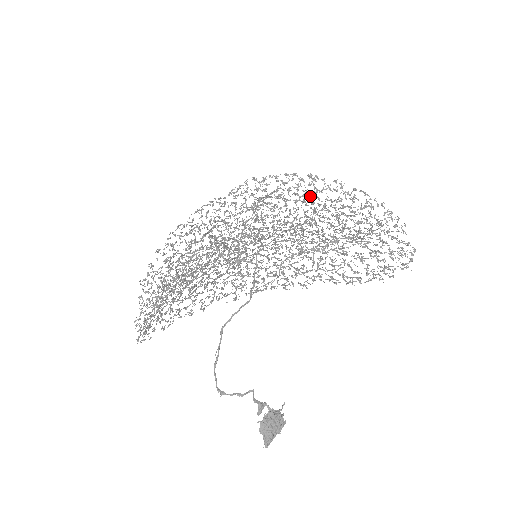
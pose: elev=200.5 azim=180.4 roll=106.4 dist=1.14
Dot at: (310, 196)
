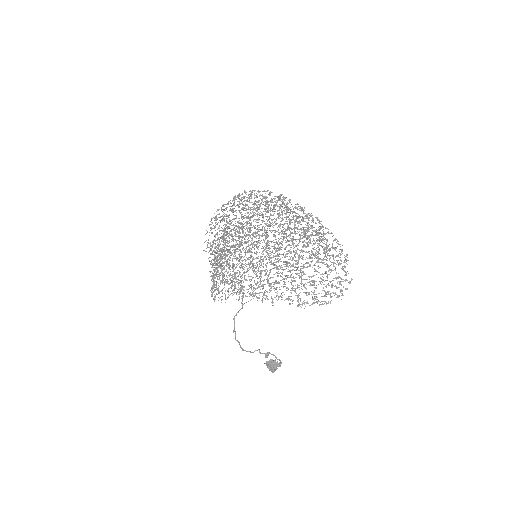
Dot at: occluded
